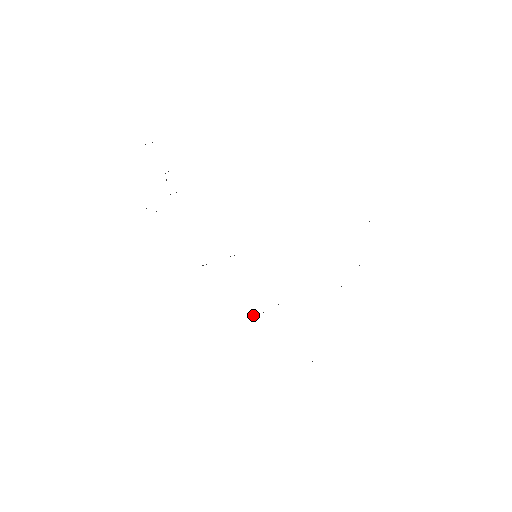
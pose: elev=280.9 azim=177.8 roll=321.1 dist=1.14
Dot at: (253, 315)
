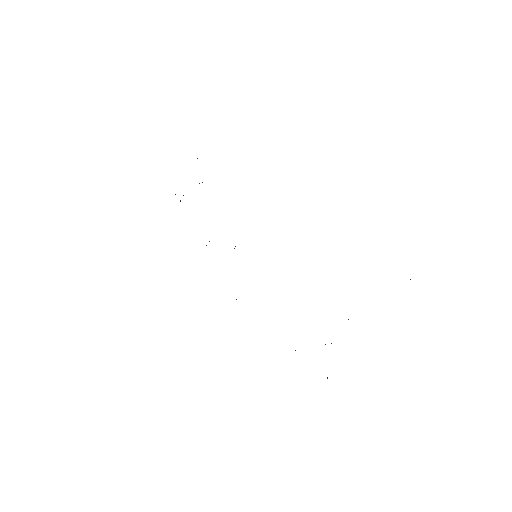
Dot at: (236, 299)
